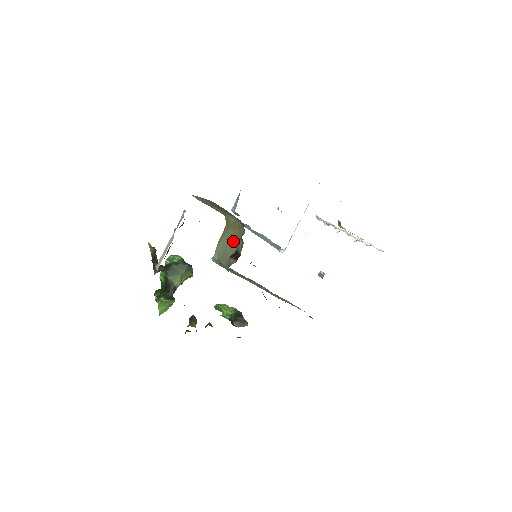
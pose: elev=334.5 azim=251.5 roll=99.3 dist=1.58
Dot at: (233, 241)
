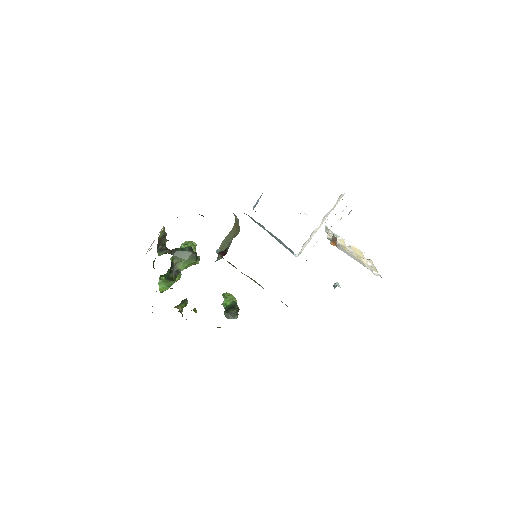
Dot at: (231, 238)
